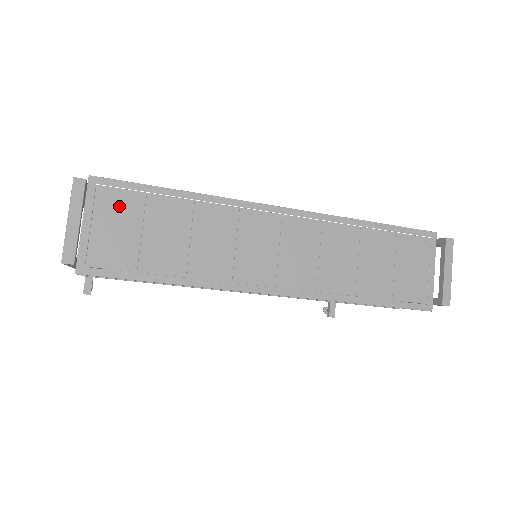
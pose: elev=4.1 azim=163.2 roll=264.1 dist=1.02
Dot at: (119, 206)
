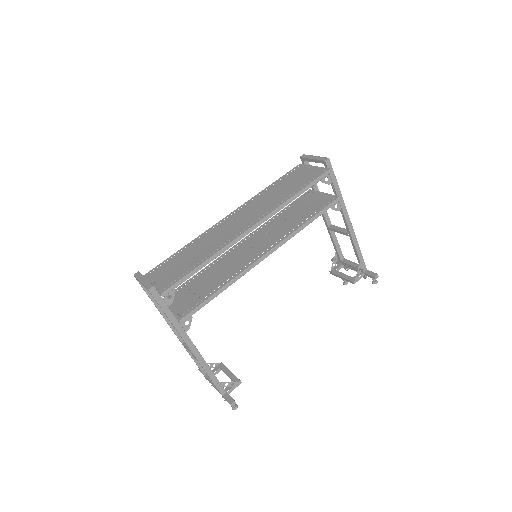
Dot at: (161, 271)
